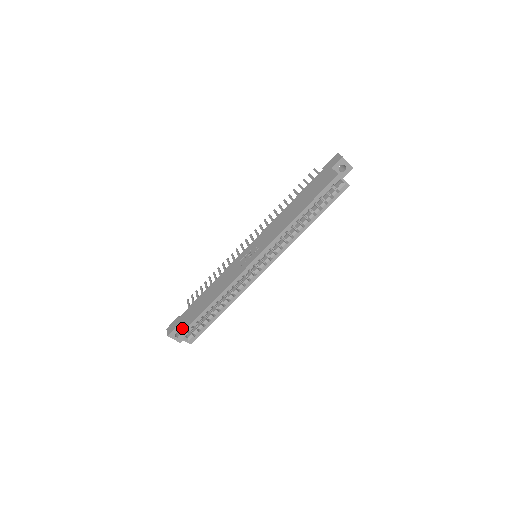
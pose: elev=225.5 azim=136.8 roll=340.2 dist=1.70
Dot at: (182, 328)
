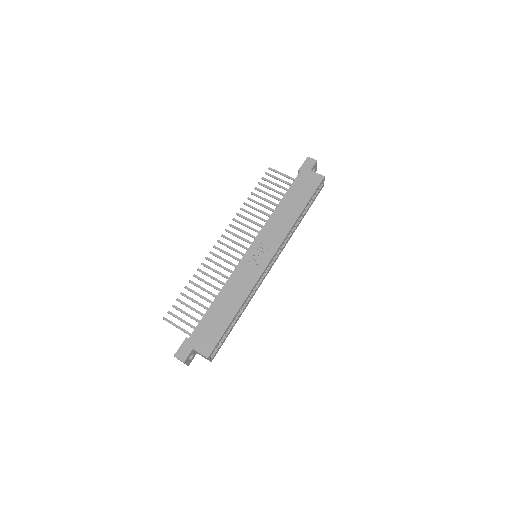
Dot at: (208, 347)
